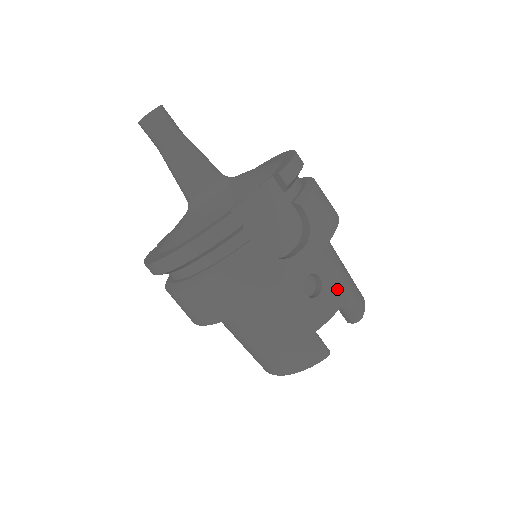
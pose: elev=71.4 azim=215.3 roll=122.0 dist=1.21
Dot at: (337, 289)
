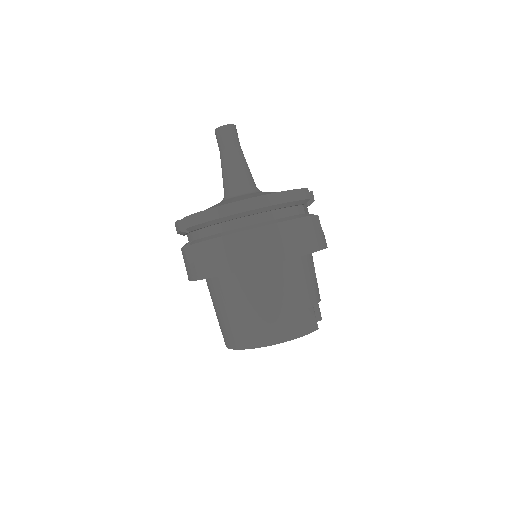
Dot at: occluded
